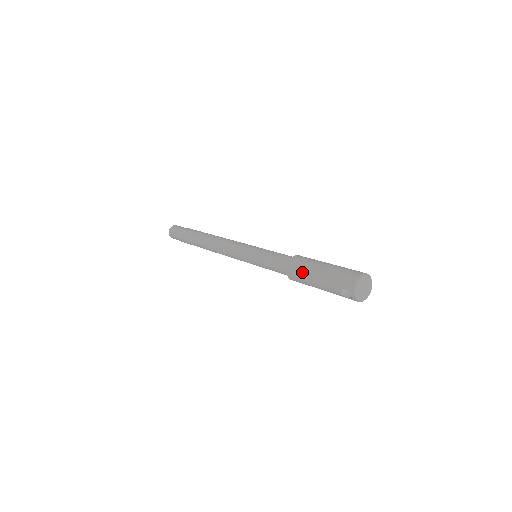
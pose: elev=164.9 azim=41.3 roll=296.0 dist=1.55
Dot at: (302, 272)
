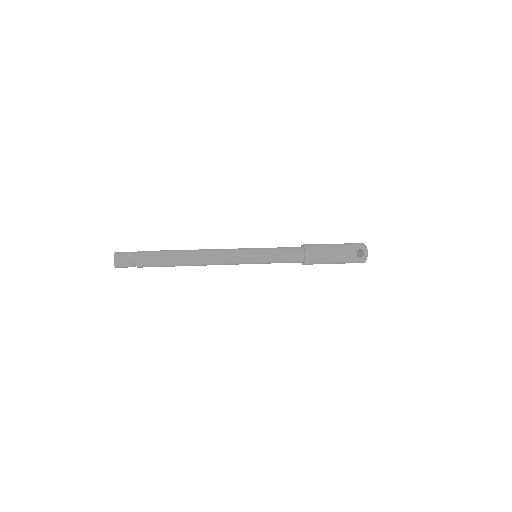
Dot at: (321, 247)
